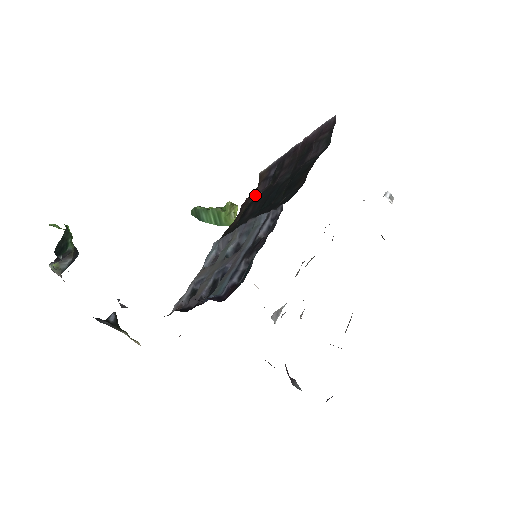
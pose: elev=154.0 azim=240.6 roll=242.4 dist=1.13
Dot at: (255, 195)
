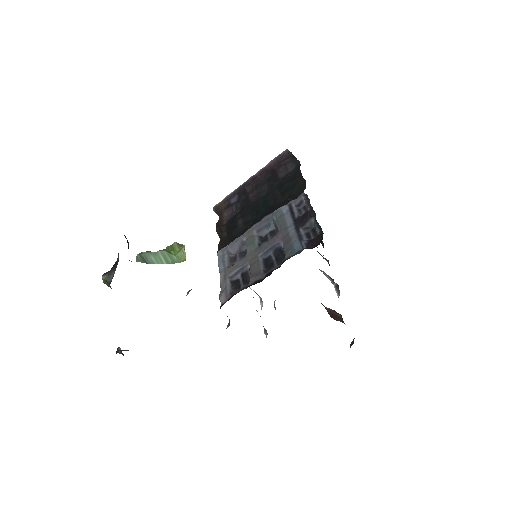
Dot at: (226, 218)
